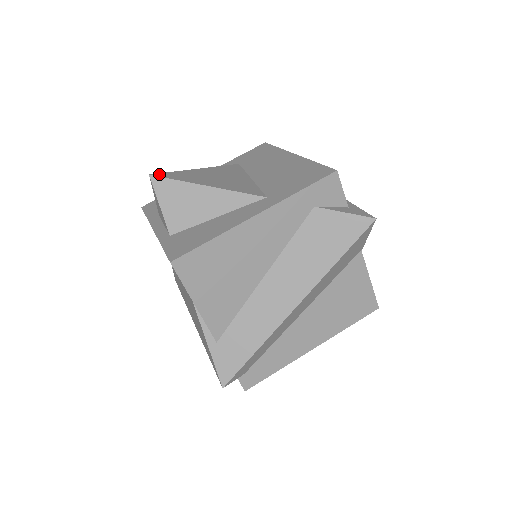
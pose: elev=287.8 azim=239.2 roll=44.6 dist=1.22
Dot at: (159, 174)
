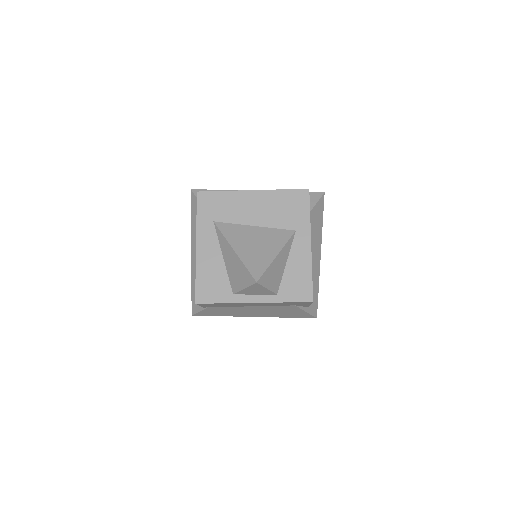
Dot at: (255, 276)
